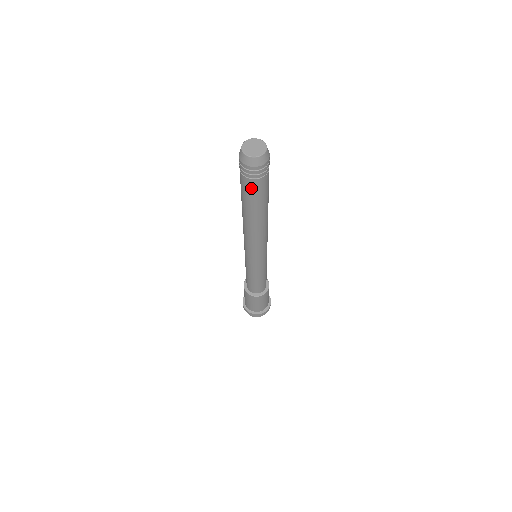
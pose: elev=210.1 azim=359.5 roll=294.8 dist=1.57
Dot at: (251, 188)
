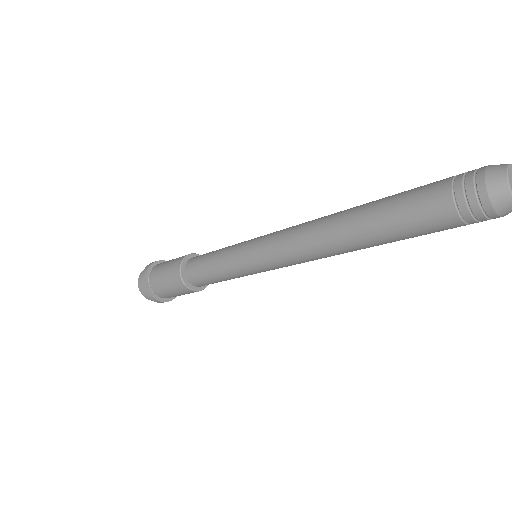
Dot at: (434, 221)
